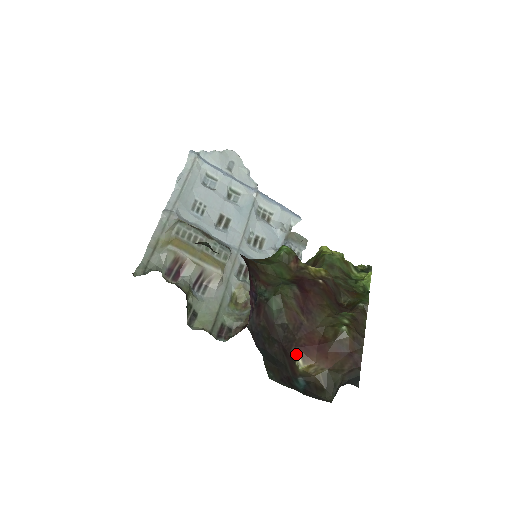
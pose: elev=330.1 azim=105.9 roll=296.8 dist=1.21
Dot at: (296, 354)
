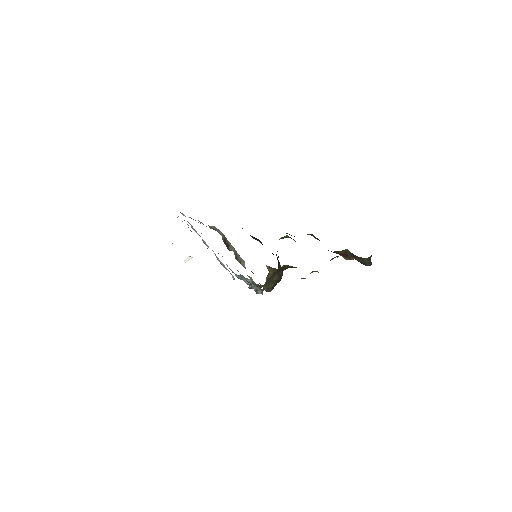
Dot at: (339, 254)
